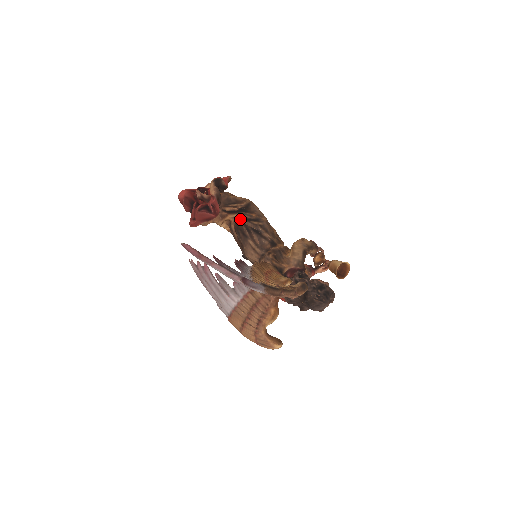
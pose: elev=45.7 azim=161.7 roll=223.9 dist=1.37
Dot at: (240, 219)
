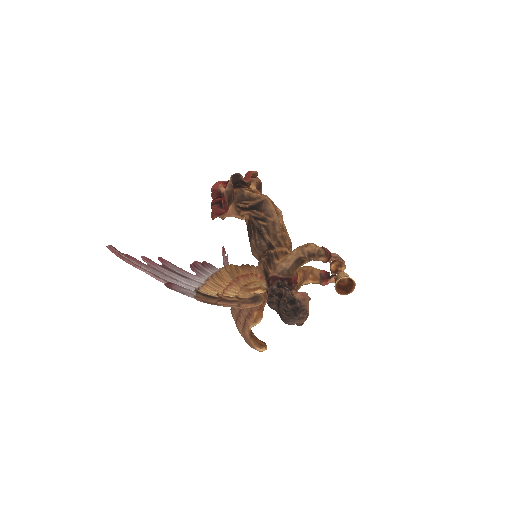
Dot at: (250, 217)
